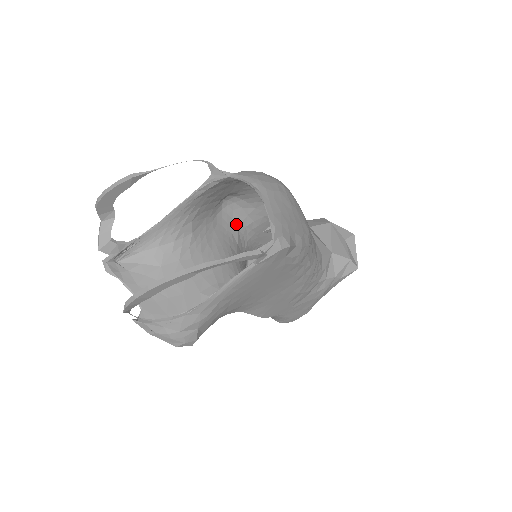
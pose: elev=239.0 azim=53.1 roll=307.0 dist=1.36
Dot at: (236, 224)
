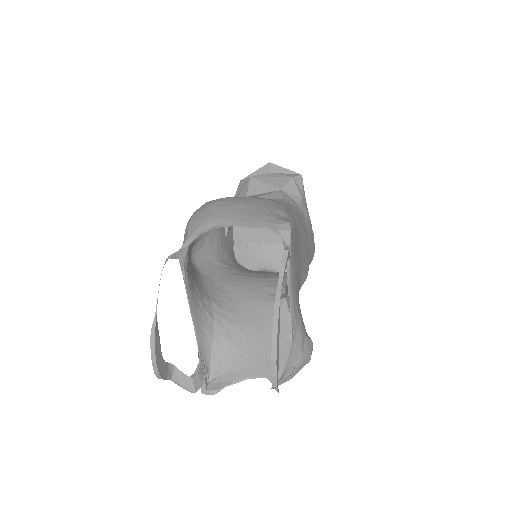
Dot at: (212, 260)
